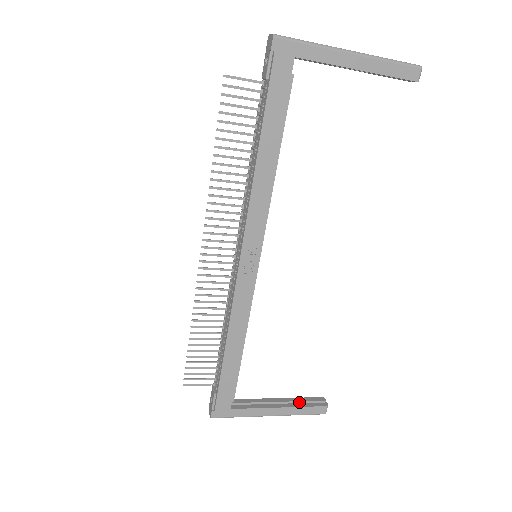
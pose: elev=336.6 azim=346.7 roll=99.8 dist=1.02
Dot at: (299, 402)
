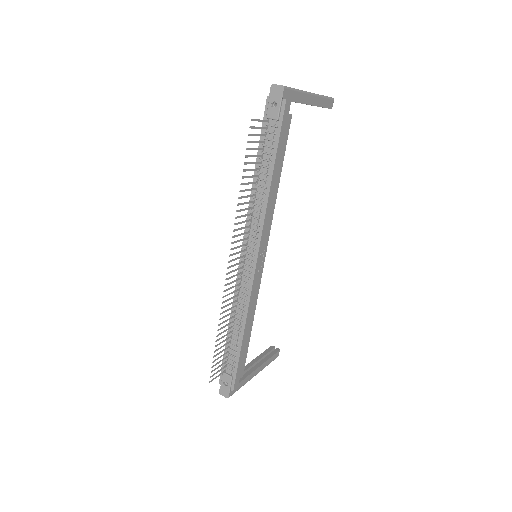
Dot at: (264, 356)
